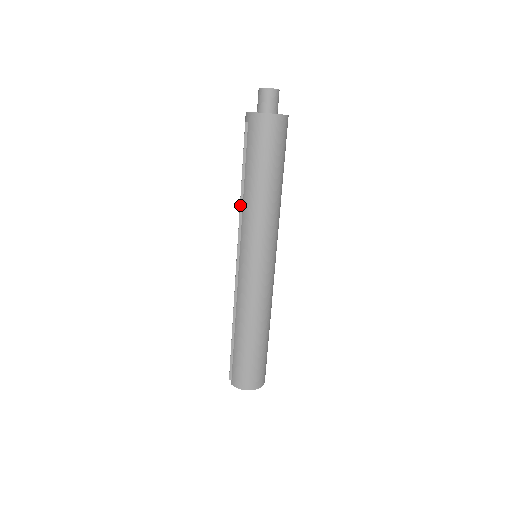
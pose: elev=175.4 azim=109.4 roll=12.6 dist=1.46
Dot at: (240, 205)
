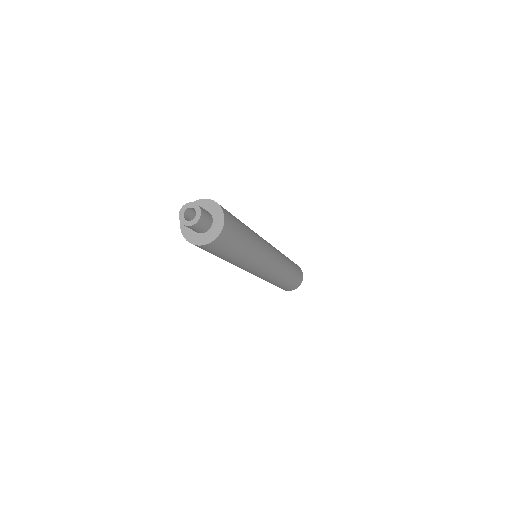
Dot at: occluded
